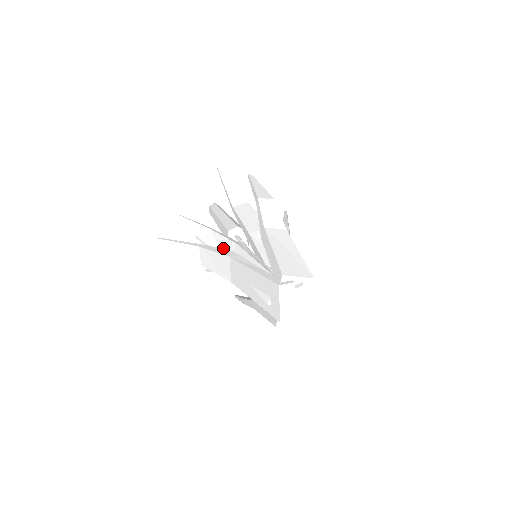
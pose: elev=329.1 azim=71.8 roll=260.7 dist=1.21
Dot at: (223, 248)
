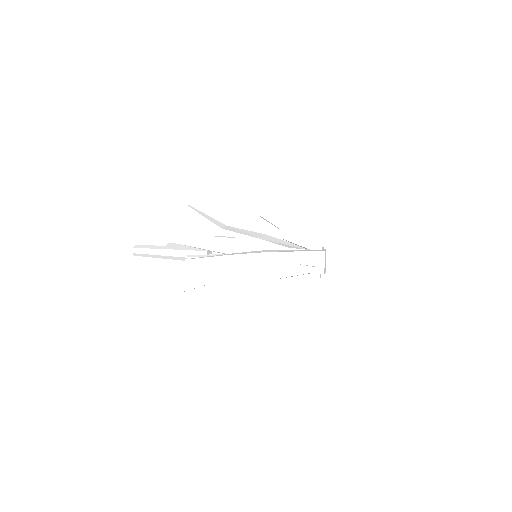
Dot at: (248, 252)
